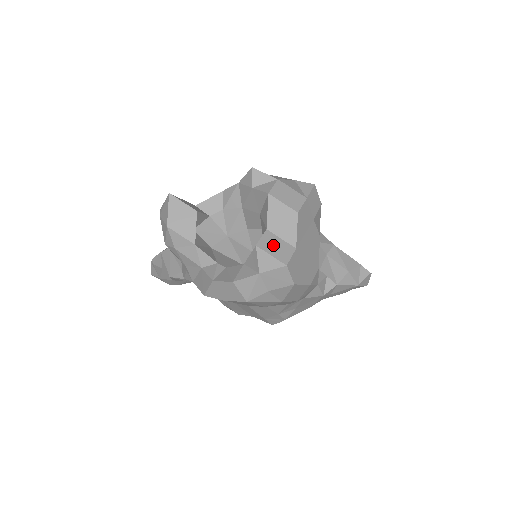
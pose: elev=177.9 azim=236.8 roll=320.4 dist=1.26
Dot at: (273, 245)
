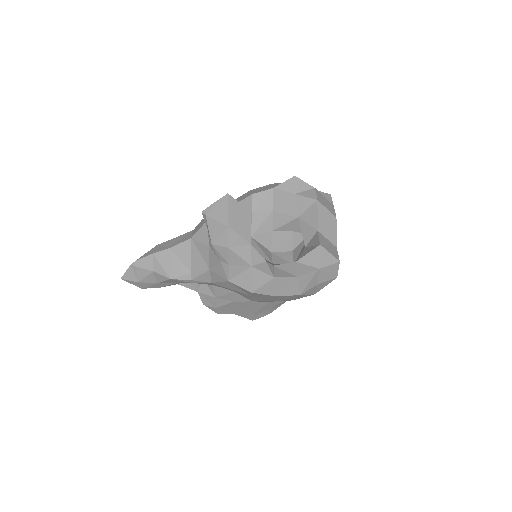
Dot at: (327, 244)
